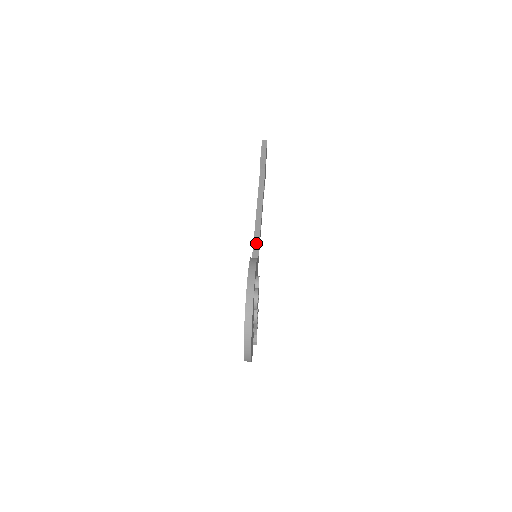
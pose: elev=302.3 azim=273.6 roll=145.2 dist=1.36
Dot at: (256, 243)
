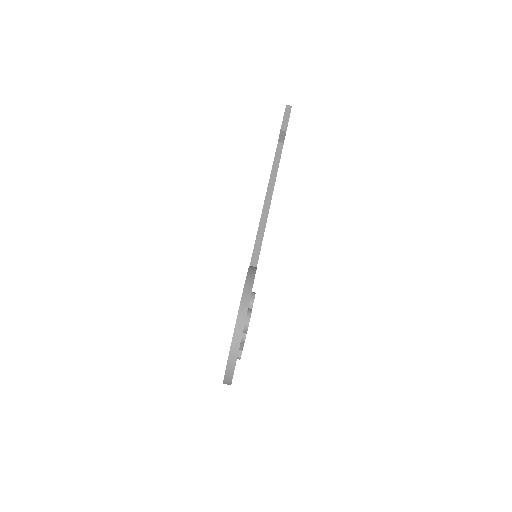
Dot at: (258, 241)
